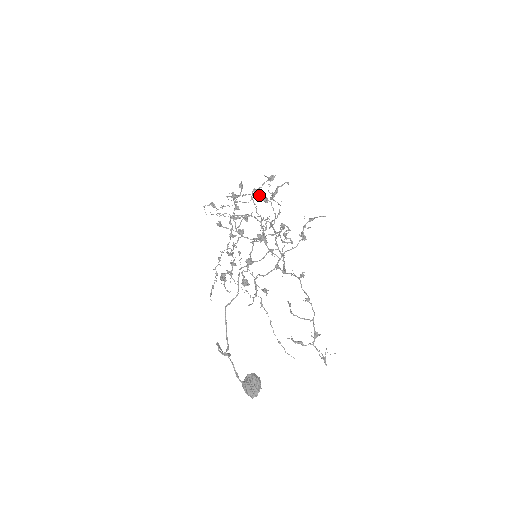
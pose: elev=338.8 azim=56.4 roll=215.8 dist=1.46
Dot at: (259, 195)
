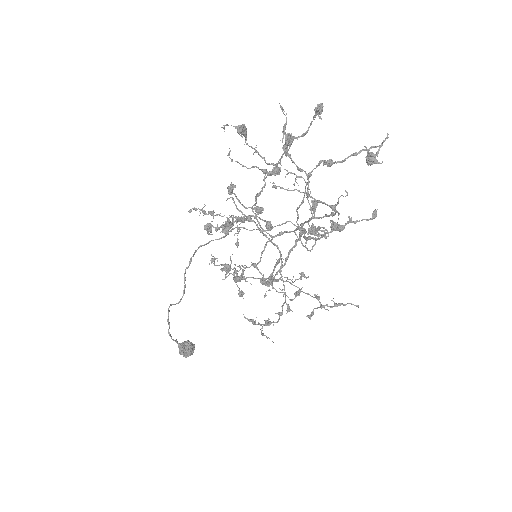
Dot at: (314, 208)
